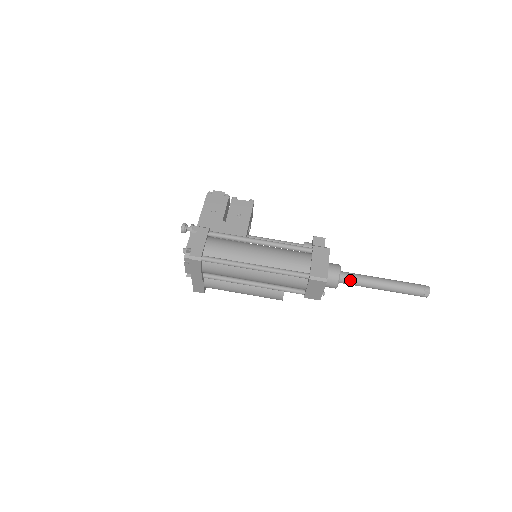
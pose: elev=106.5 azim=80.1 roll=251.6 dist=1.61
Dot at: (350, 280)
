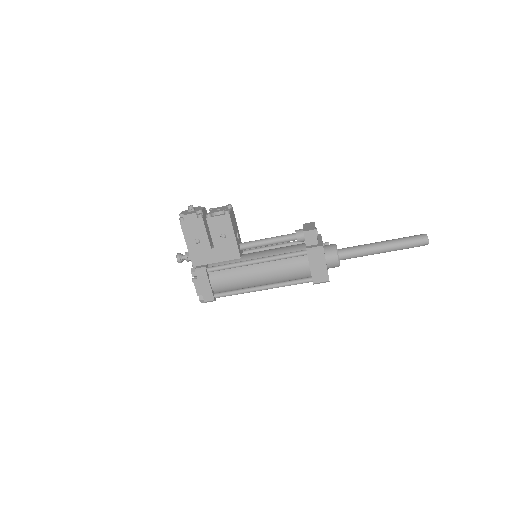
Dot at: (350, 258)
